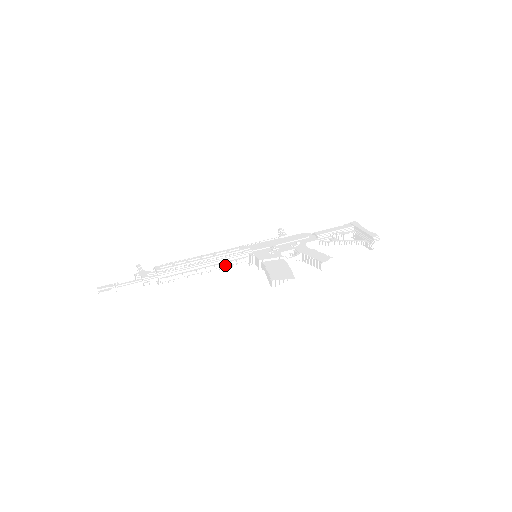
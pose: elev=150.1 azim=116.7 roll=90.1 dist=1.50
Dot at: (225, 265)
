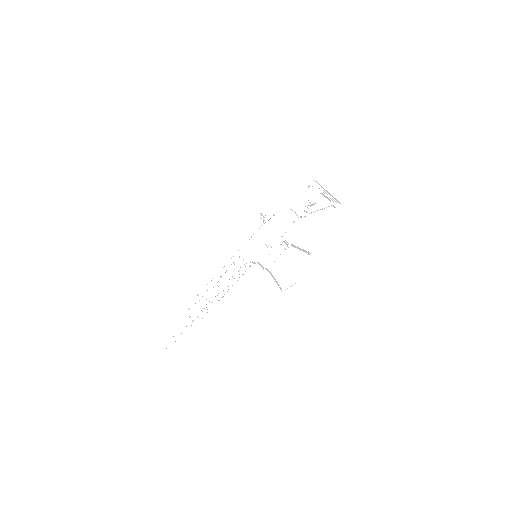
Dot at: (238, 278)
